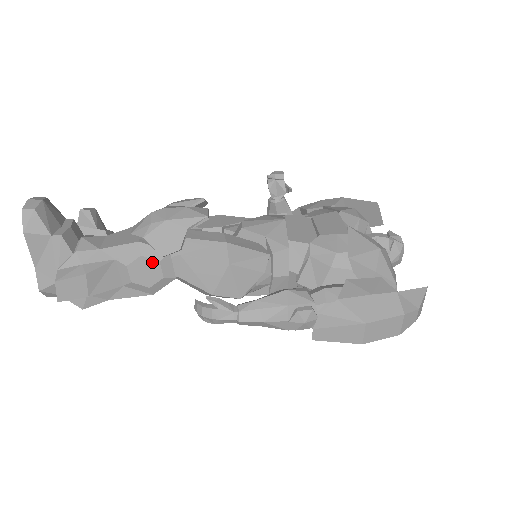
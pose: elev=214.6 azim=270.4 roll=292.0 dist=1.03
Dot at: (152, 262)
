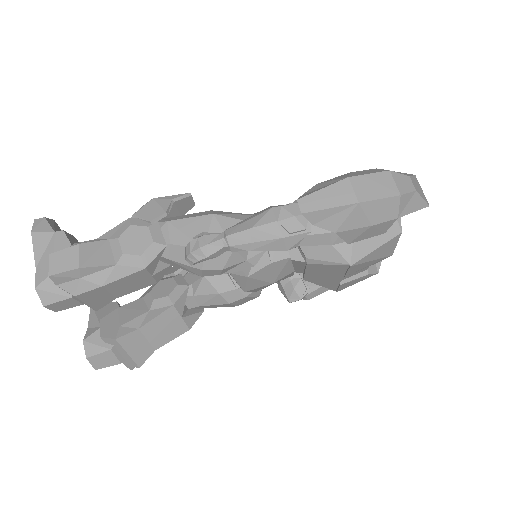
Dot at: (141, 229)
